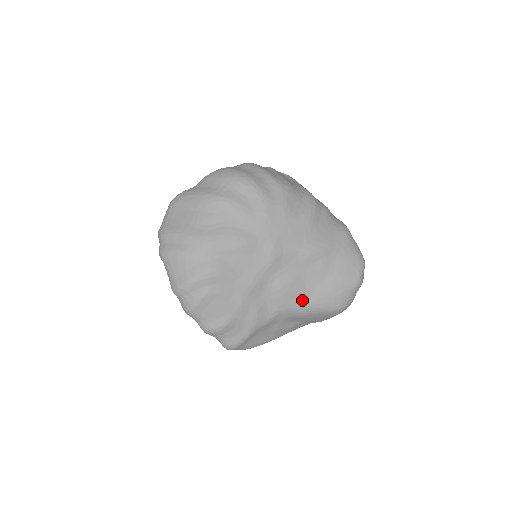
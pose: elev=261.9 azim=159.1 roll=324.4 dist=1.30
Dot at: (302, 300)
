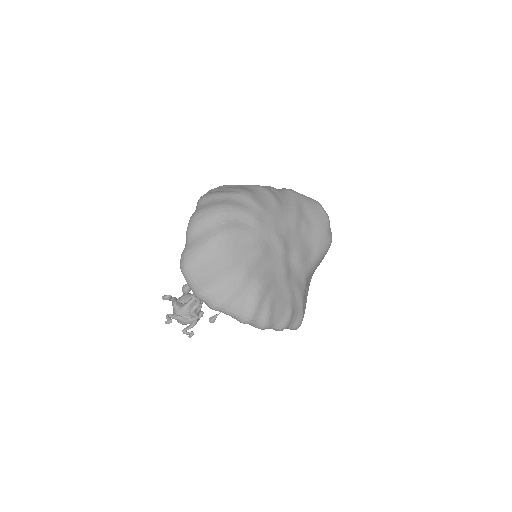
Dot at: (312, 256)
